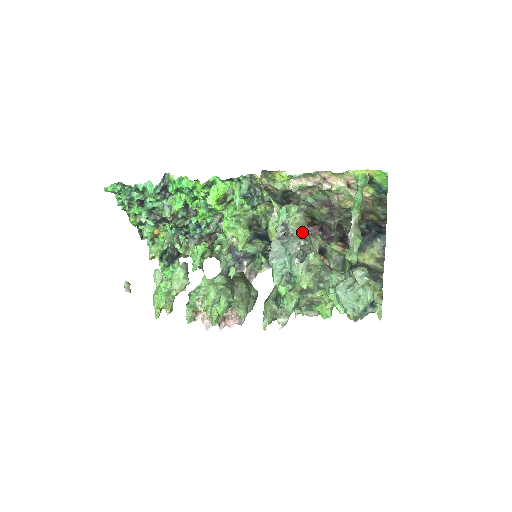
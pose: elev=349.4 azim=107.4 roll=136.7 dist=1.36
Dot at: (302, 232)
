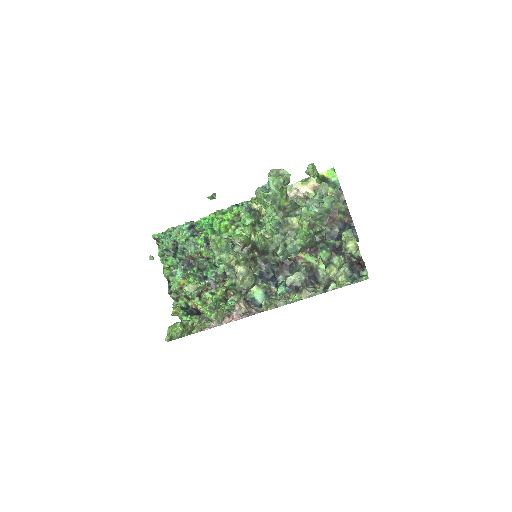
Dot at: occluded
